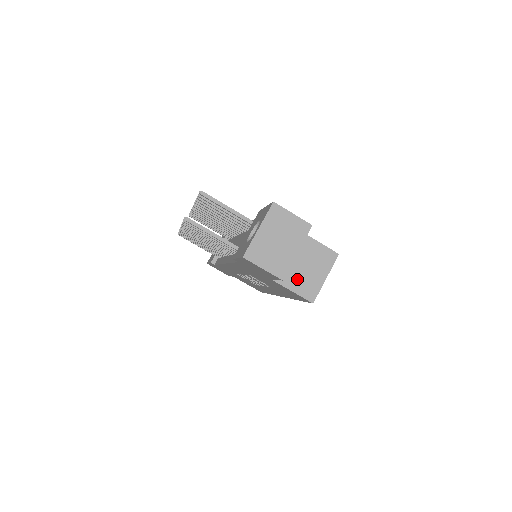
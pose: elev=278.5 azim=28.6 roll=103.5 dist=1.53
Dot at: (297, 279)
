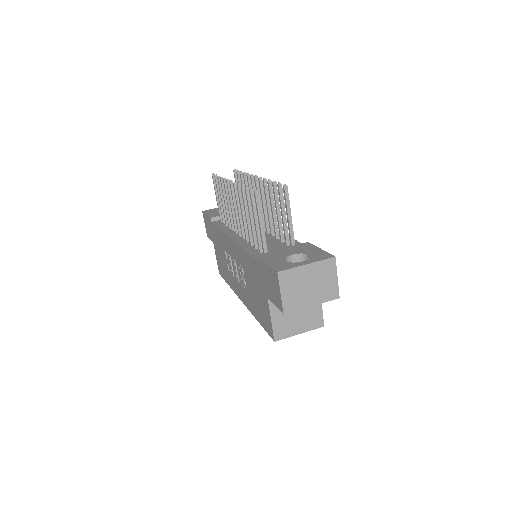
Dot at: (283, 315)
